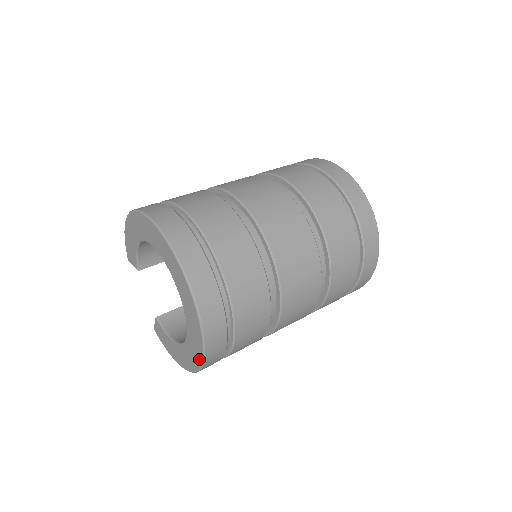
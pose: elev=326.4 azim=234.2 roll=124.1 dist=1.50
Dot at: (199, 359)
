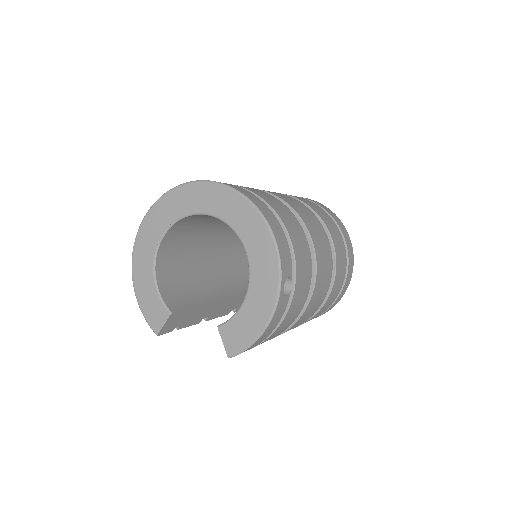
Dot at: (266, 233)
